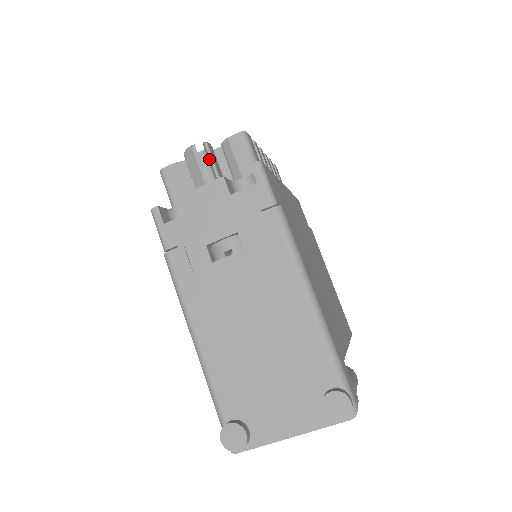
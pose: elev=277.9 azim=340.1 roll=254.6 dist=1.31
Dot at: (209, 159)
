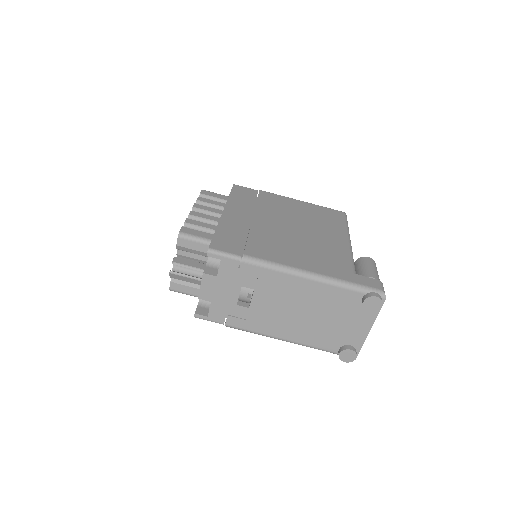
Dot at: occluded
